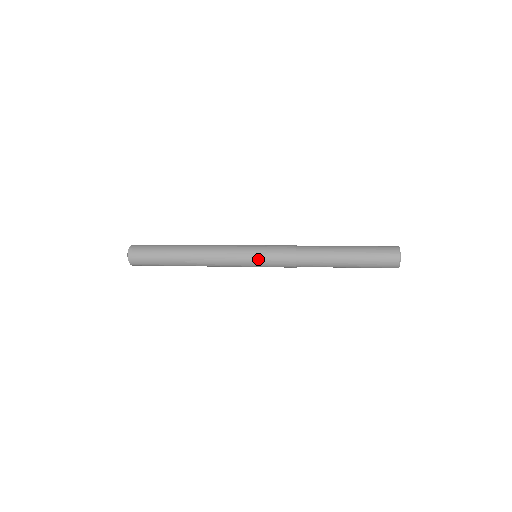
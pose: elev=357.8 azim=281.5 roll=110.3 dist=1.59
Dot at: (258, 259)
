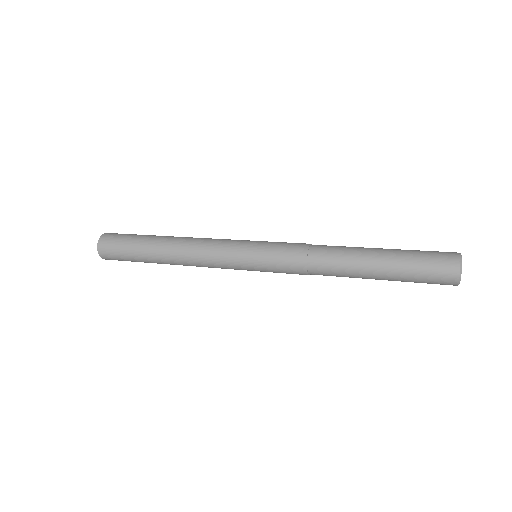
Dot at: (257, 250)
